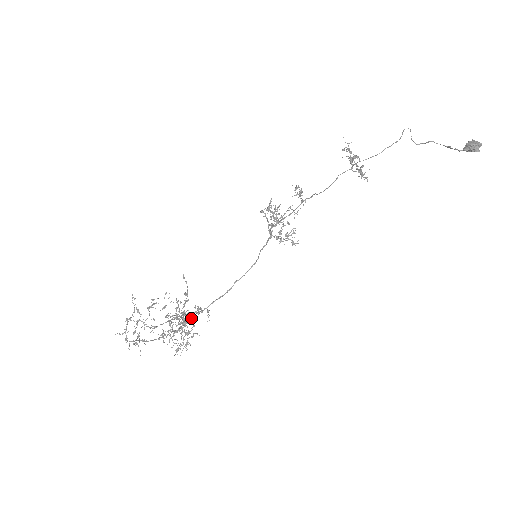
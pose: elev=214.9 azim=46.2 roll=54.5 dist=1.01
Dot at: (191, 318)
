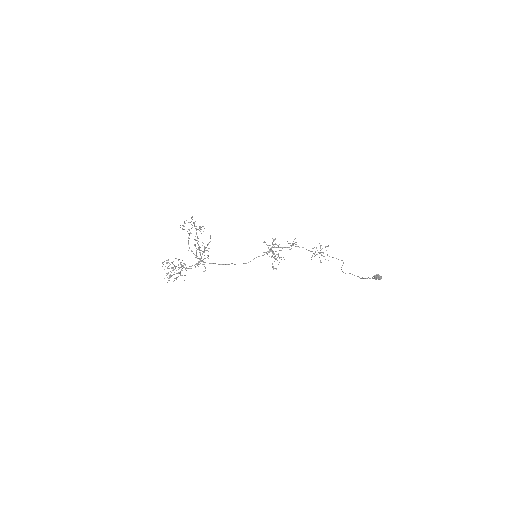
Dot at: (204, 258)
